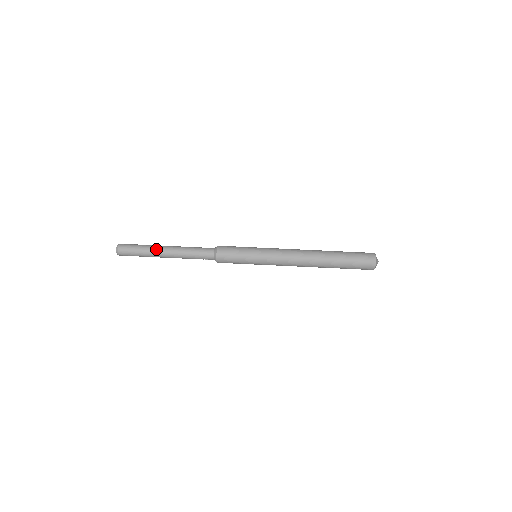
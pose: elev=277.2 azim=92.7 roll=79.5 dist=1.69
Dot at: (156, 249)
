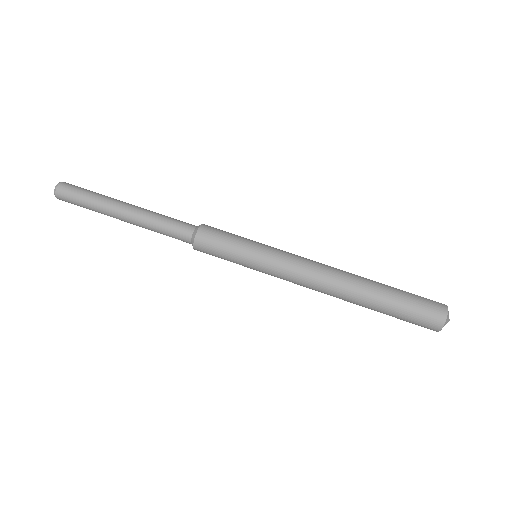
Dot at: (108, 209)
